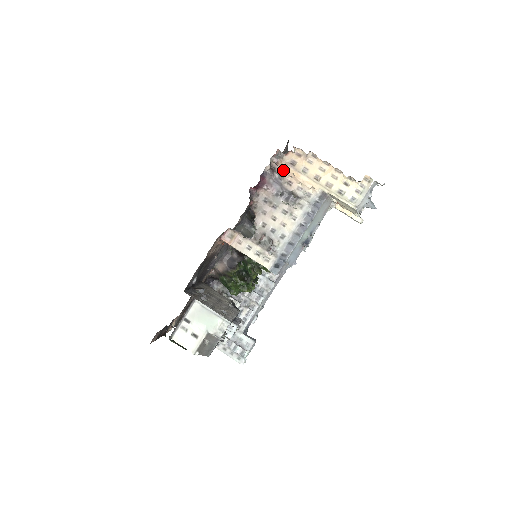
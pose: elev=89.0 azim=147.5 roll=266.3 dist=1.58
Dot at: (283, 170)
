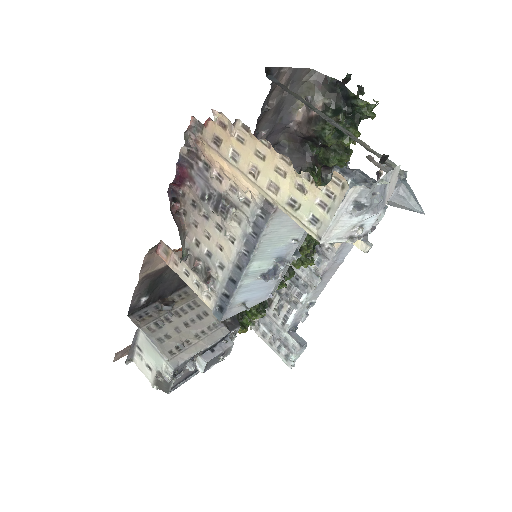
Dot at: (205, 155)
